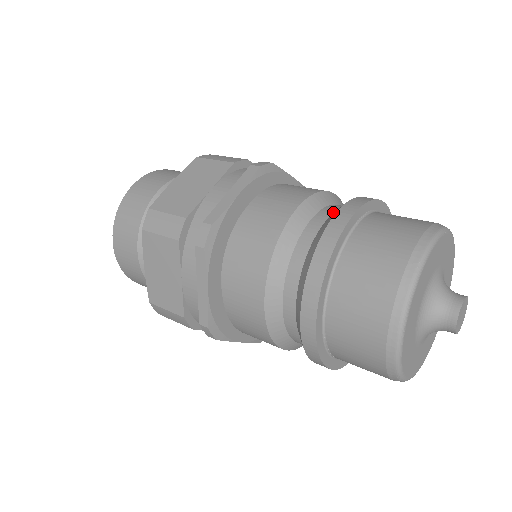
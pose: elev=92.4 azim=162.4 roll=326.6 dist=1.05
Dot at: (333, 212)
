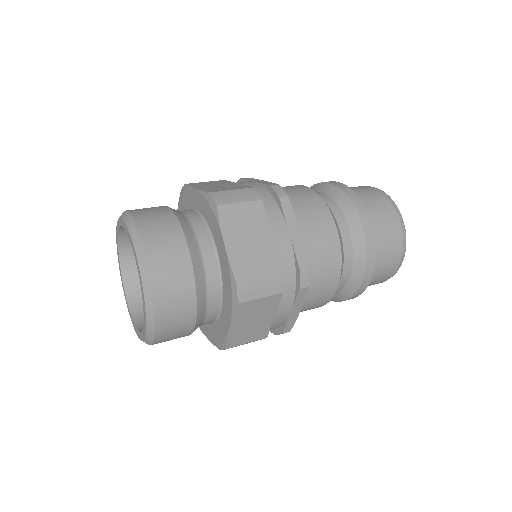
Dot at: occluded
